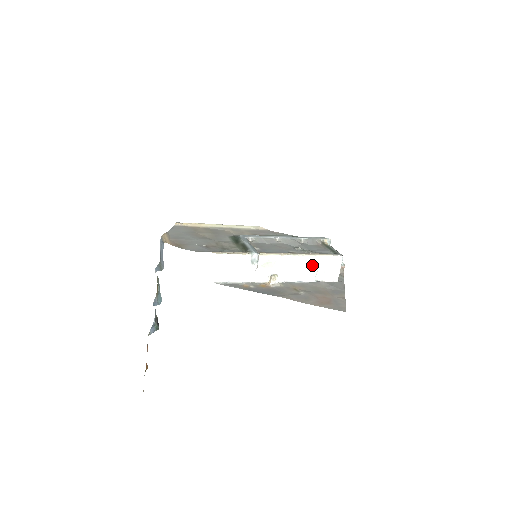
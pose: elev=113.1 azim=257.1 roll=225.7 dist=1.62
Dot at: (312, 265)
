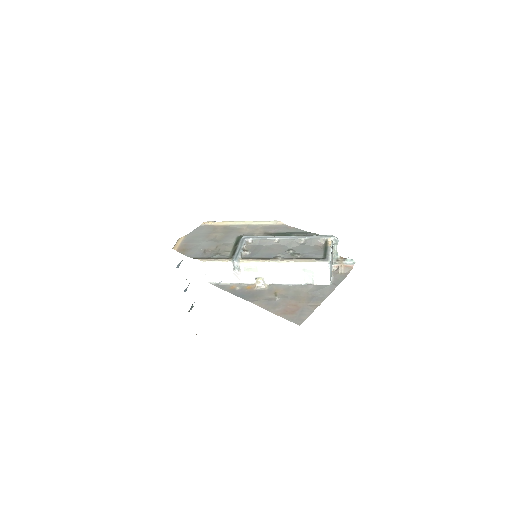
Dot at: (296, 270)
